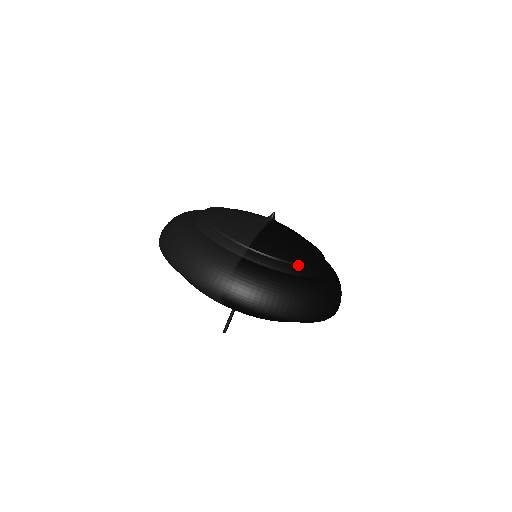
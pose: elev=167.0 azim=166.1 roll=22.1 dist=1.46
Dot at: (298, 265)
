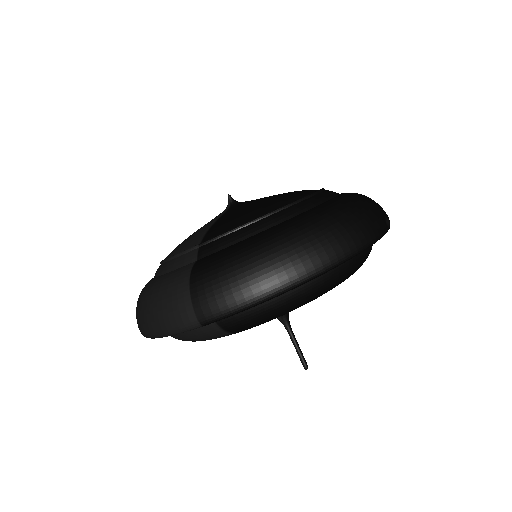
Dot at: (272, 214)
